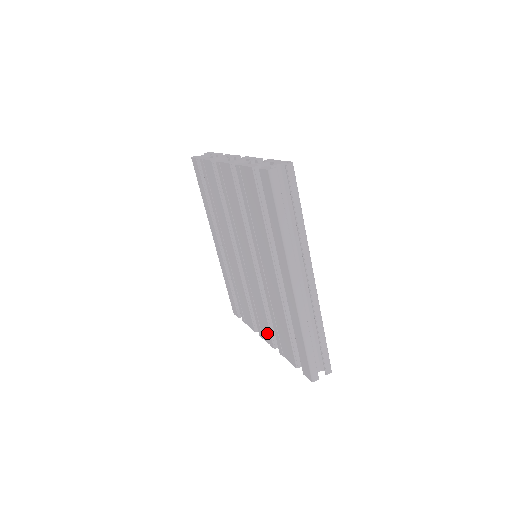
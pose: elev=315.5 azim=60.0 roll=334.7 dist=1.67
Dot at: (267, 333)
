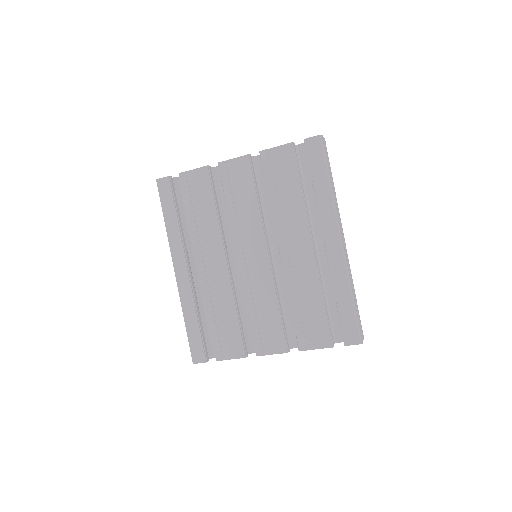
Dot at: (277, 338)
